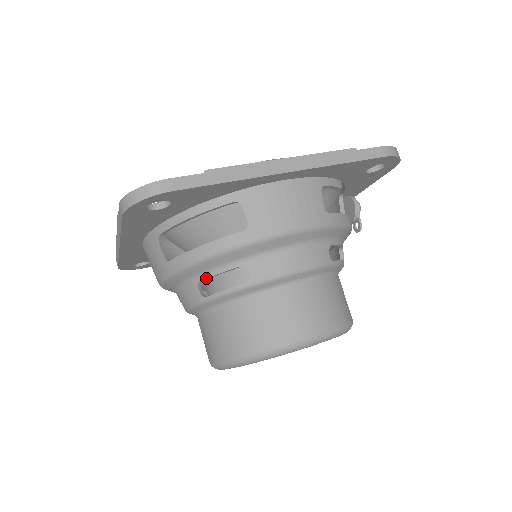
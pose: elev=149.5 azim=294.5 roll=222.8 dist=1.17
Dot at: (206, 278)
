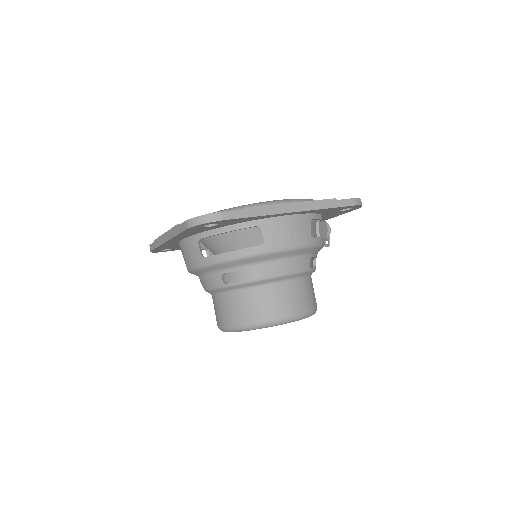
Dot at: occluded
